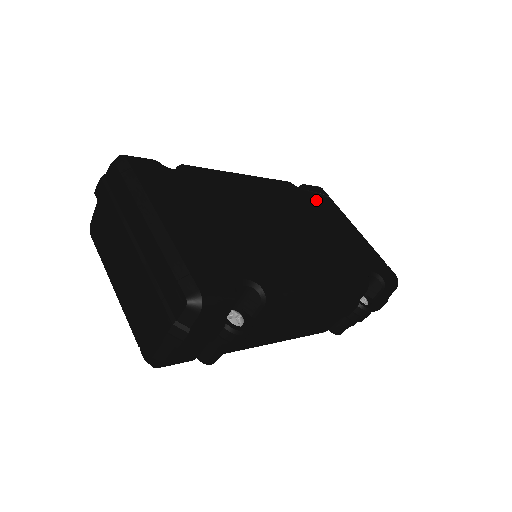
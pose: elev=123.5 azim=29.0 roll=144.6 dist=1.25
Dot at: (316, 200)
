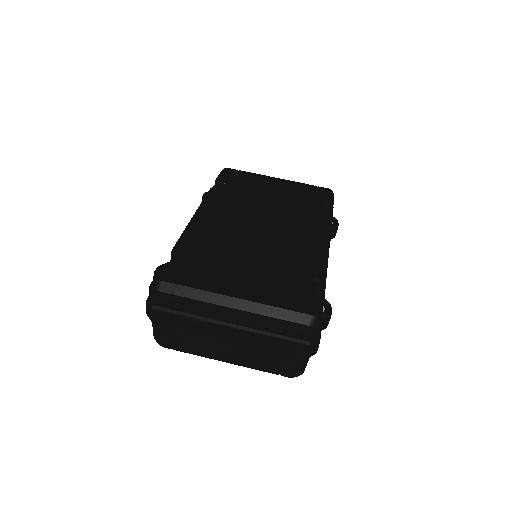
Dot at: (241, 182)
